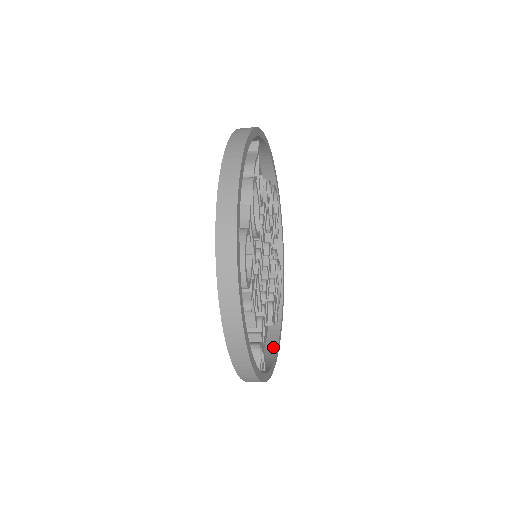
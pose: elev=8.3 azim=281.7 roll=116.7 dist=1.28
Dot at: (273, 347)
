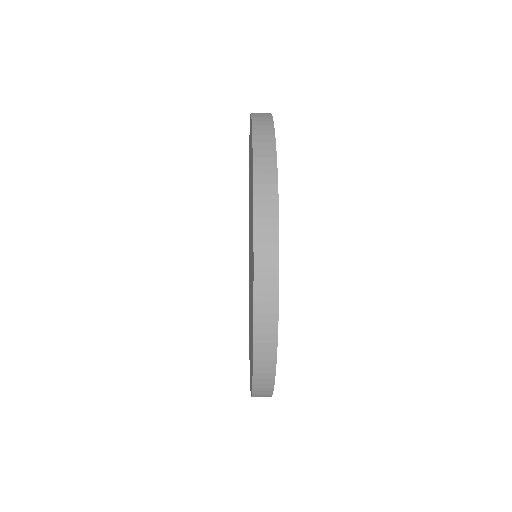
Dot at: occluded
